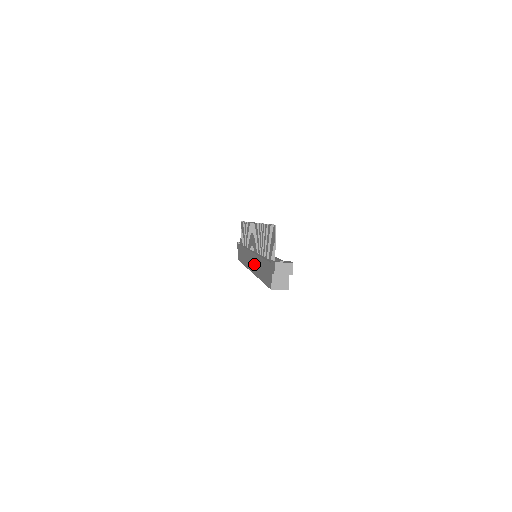
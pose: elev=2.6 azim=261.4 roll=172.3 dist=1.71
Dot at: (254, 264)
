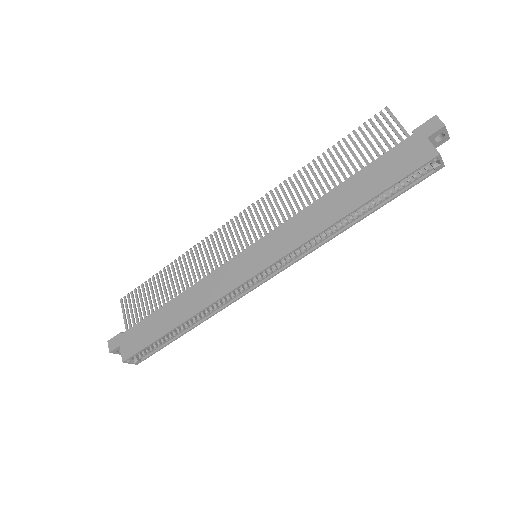
Dot at: (293, 233)
